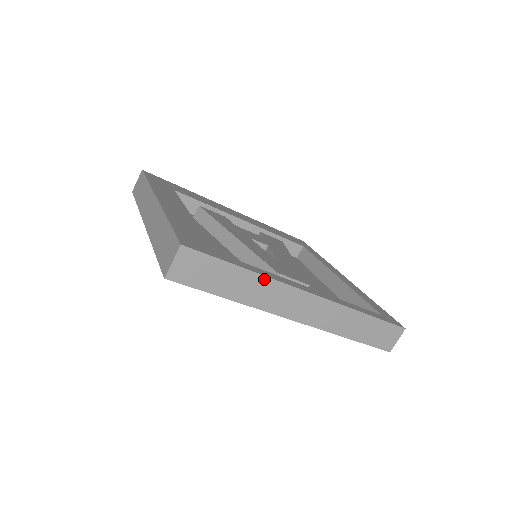
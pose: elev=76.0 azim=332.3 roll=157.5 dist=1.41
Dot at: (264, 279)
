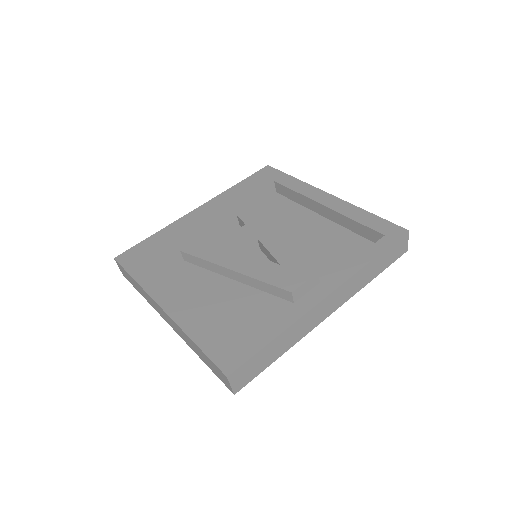
Dot at: (292, 327)
